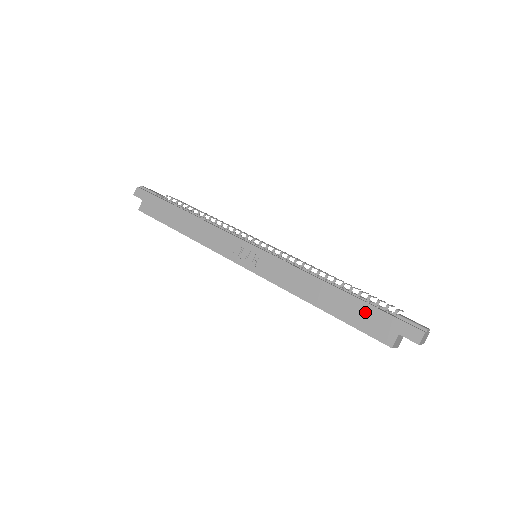
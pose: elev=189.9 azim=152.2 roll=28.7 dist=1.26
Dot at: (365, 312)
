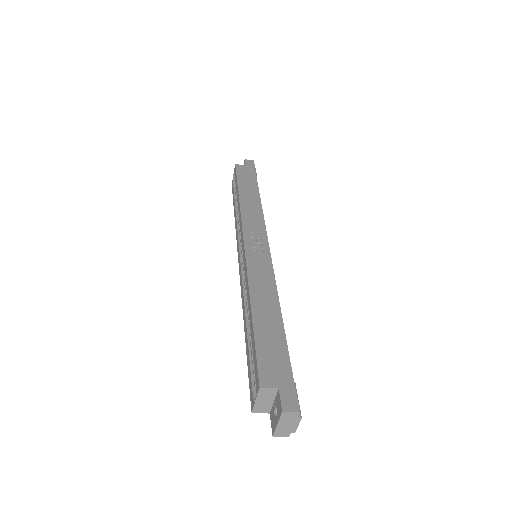
Dot at: (278, 349)
